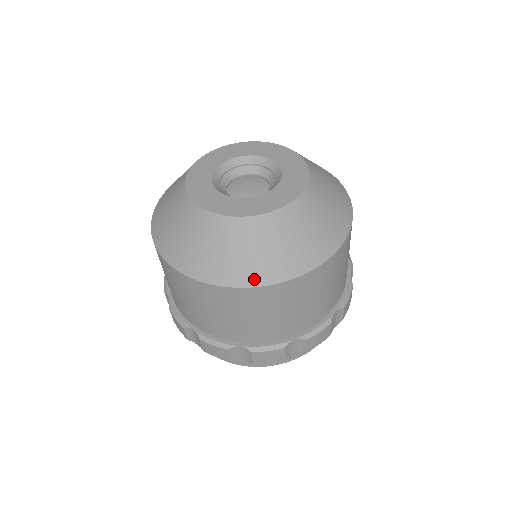
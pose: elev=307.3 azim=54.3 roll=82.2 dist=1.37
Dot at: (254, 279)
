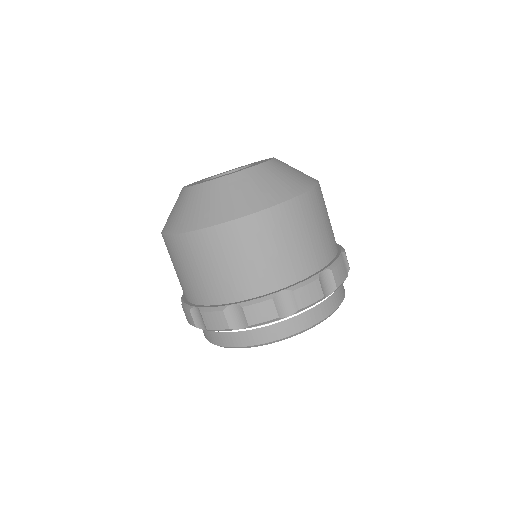
Dot at: (225, 217)
